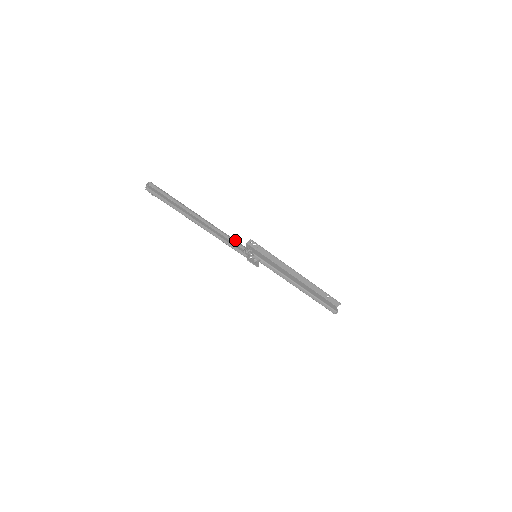
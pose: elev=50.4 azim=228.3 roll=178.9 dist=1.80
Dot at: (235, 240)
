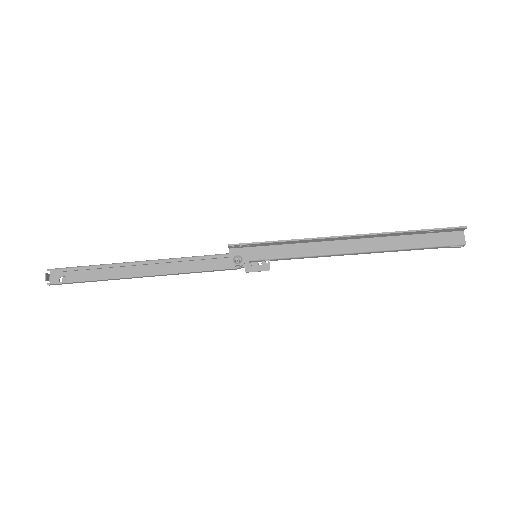
Dot at: (209, 256)
